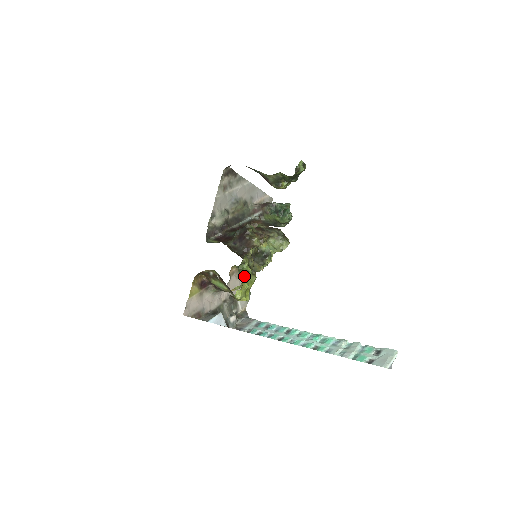
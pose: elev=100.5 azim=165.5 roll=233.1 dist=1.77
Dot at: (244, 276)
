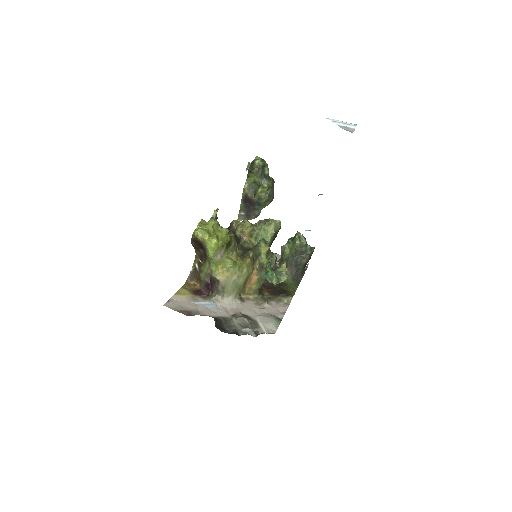
Dot at: (207, 223)
